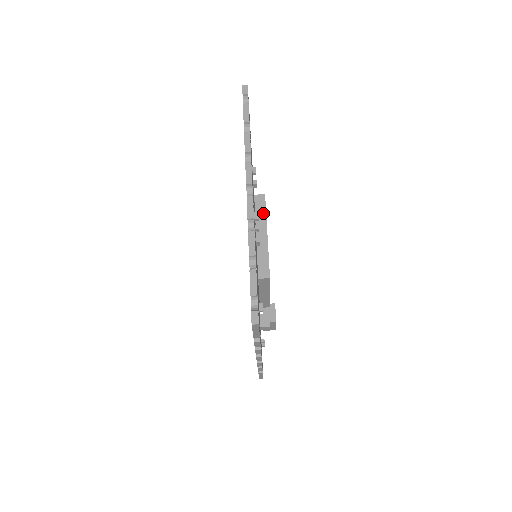
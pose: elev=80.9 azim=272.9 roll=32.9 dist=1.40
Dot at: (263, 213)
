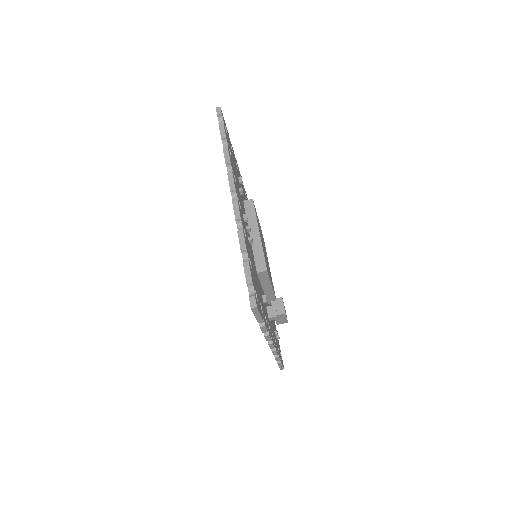
Dot at: (253, 215)
